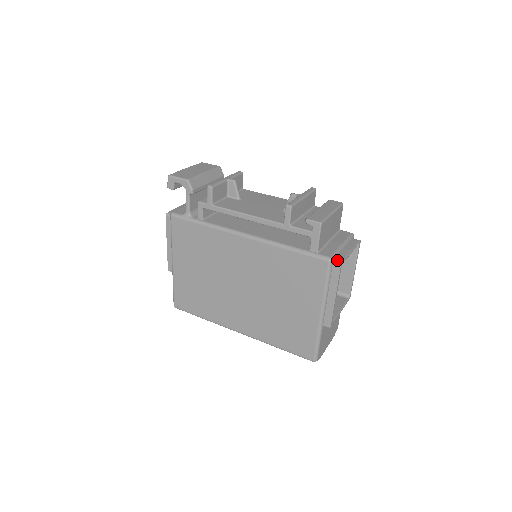
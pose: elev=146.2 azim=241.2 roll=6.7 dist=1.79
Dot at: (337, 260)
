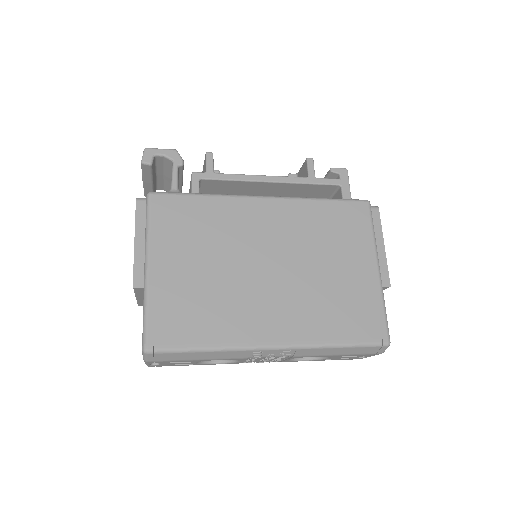
Dot at: occluded
